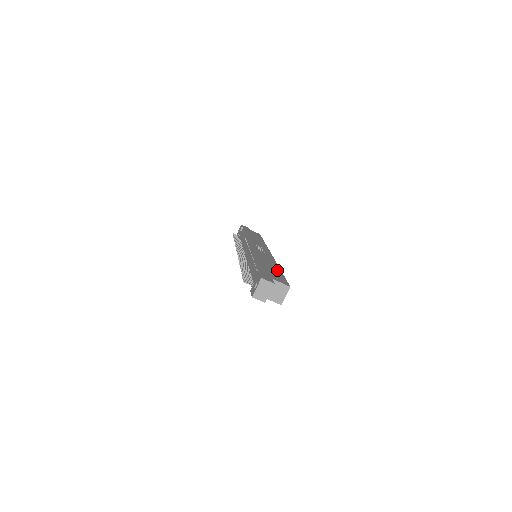
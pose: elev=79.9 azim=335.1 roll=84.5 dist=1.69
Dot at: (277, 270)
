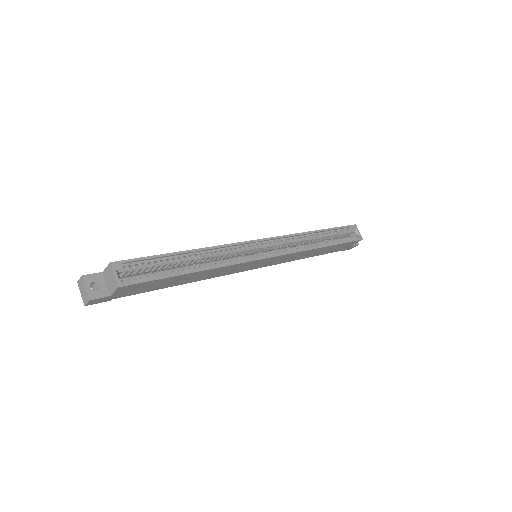
Dot at: (171, 255)
